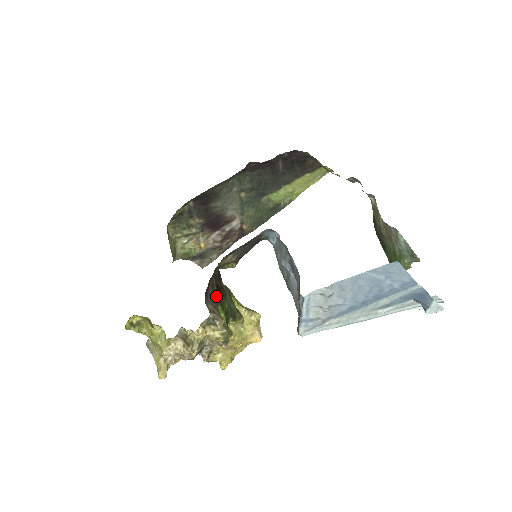
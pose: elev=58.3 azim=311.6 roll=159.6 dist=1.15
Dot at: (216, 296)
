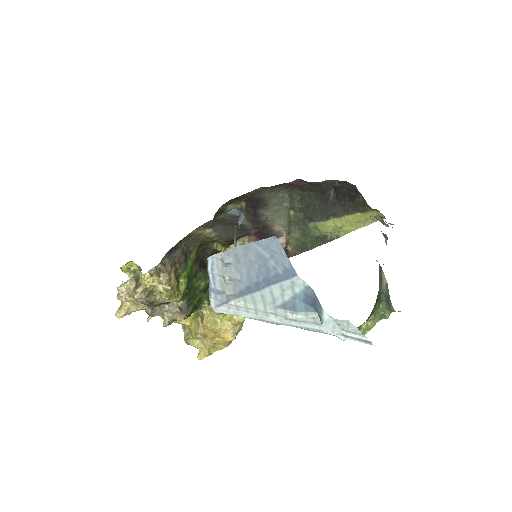
Dot at: (189, 264)
